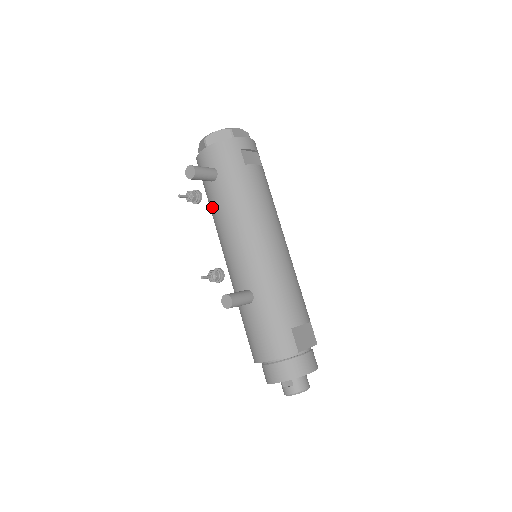
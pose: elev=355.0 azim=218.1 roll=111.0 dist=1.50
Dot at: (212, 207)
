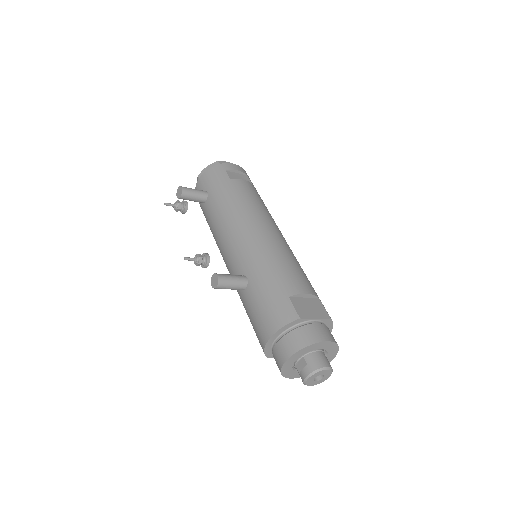
Dot at: (209, 225)
